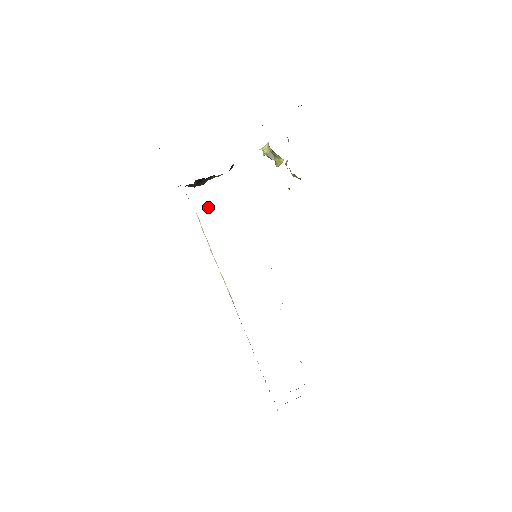
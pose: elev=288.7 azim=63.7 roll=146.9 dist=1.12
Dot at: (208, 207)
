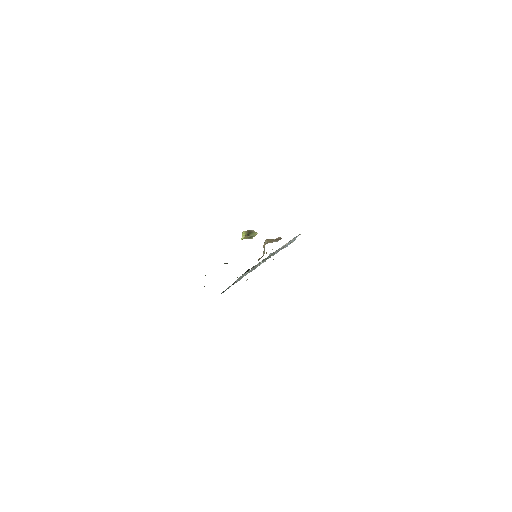
Dot at: occluded
